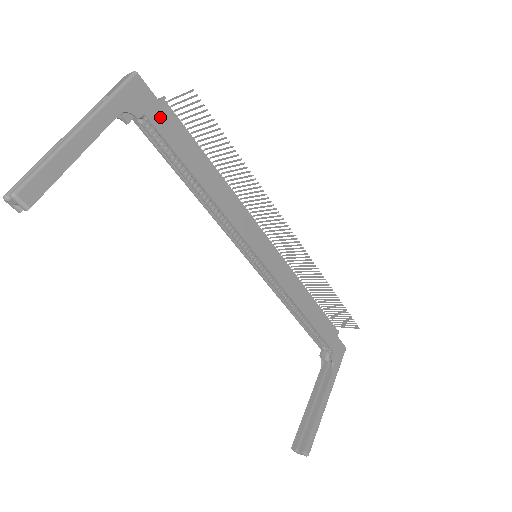
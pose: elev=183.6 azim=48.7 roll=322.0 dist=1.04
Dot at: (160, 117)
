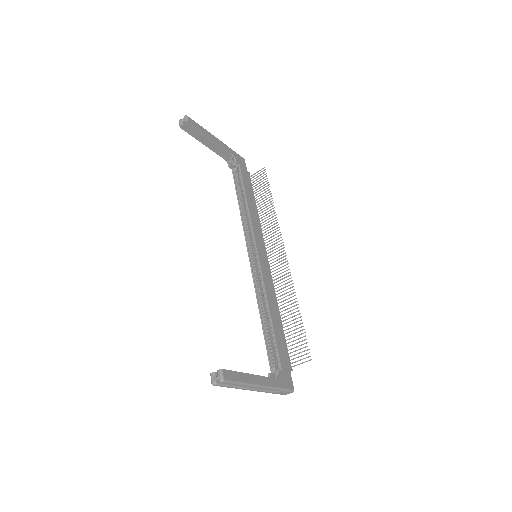
Dot at: (244, 172)
